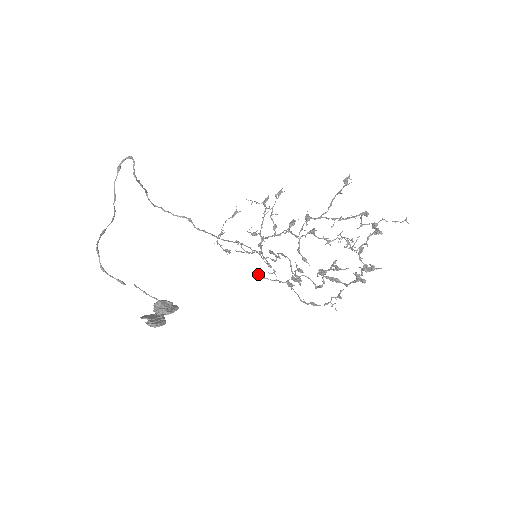
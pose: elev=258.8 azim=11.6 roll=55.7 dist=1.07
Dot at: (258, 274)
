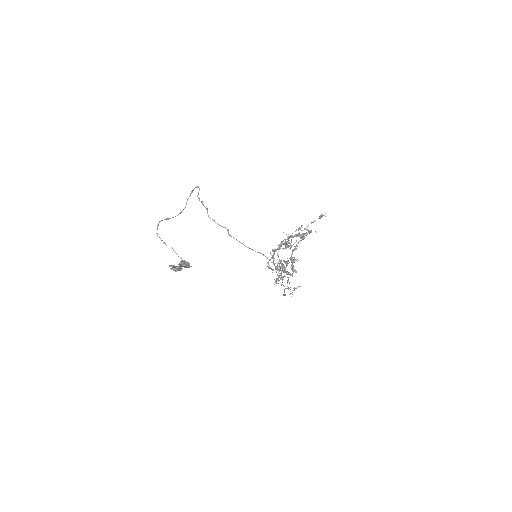
Dot at: (275, 281)
